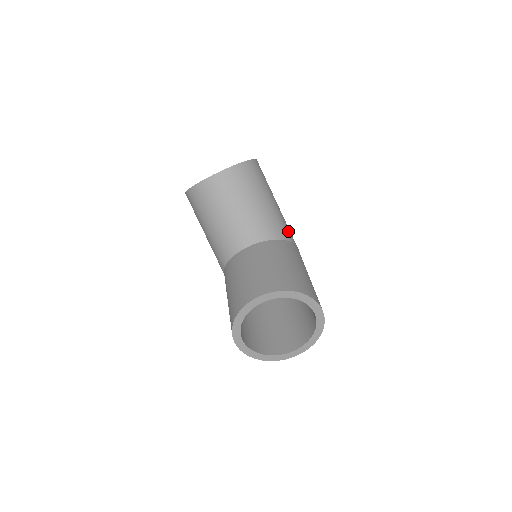
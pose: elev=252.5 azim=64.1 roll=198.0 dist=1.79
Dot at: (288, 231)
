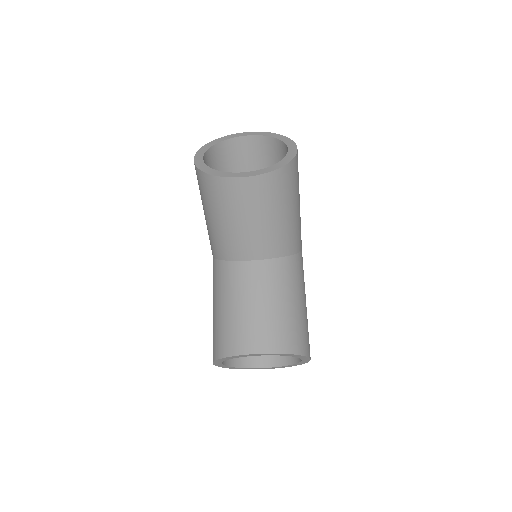
Dot at: (300, 239)
